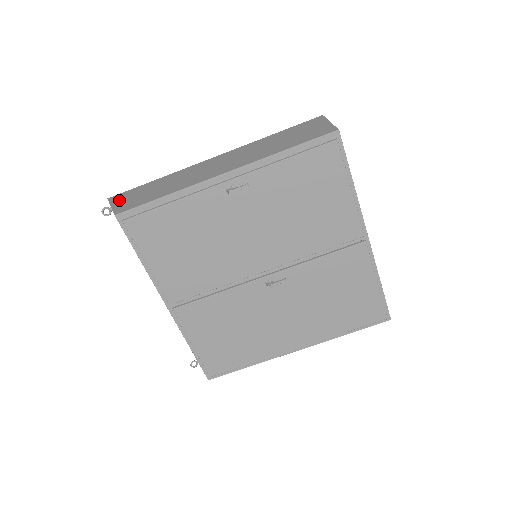
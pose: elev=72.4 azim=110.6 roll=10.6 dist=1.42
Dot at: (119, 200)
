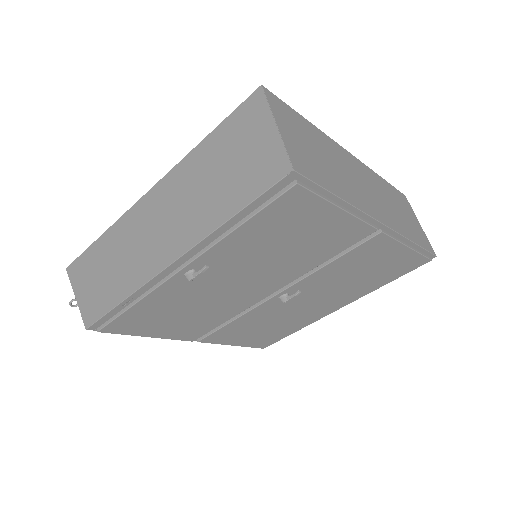
Dot at: (78, 284)
